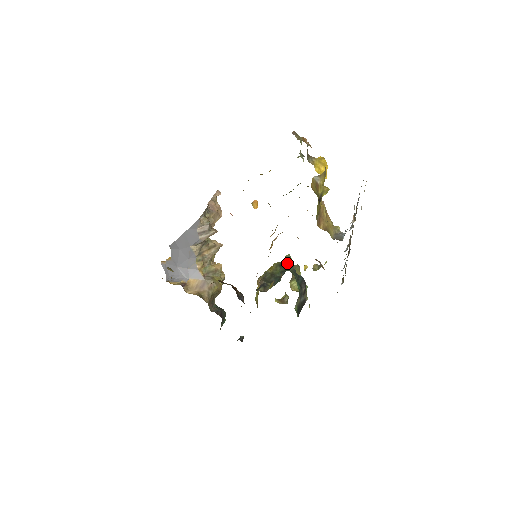
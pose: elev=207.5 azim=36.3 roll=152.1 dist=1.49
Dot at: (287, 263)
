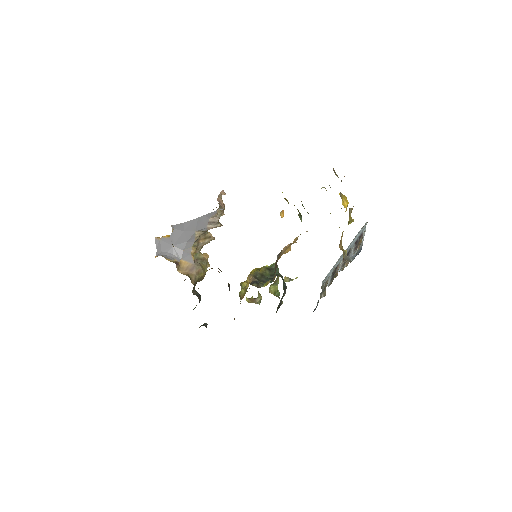
Dot at: (276, 269)
